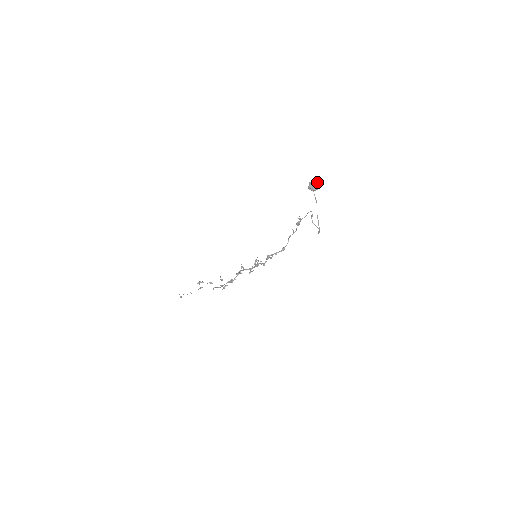
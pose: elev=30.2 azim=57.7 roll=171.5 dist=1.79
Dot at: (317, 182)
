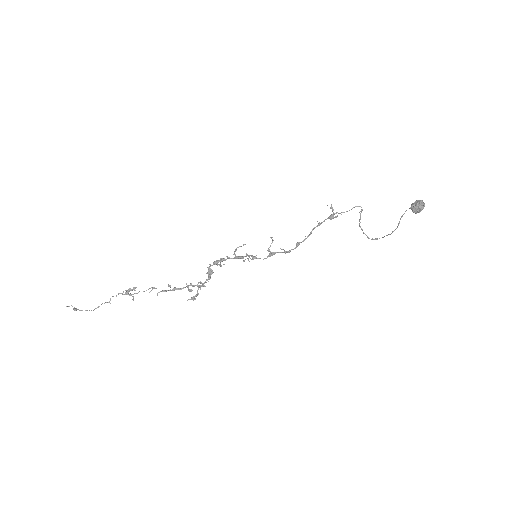
Dot at: occluded
